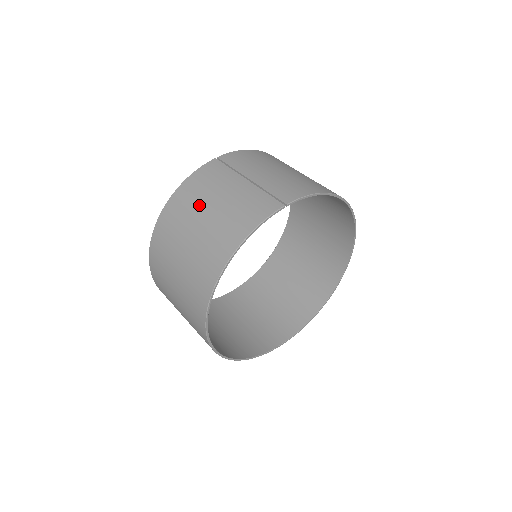
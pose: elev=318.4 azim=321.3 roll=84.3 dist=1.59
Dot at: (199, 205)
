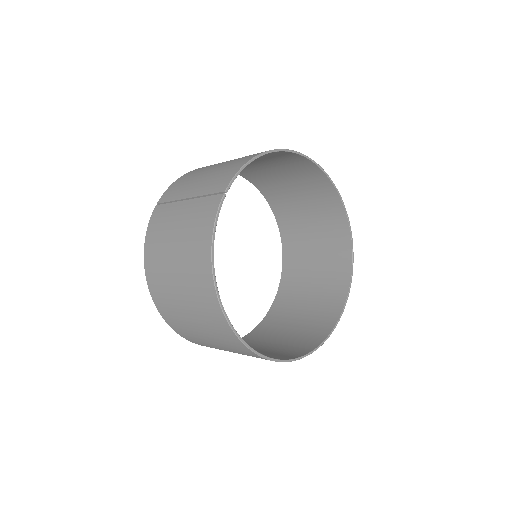
Dot at: (165, 251)
